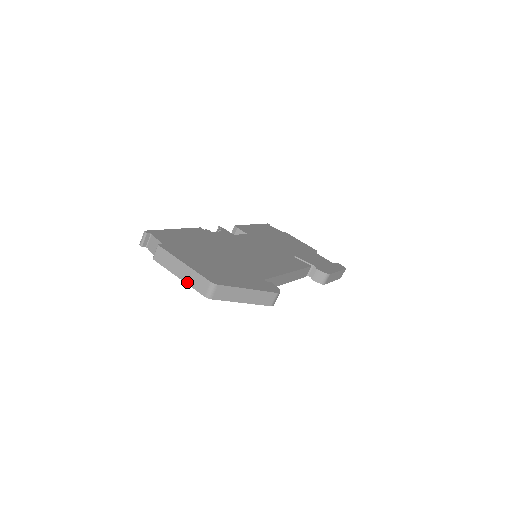
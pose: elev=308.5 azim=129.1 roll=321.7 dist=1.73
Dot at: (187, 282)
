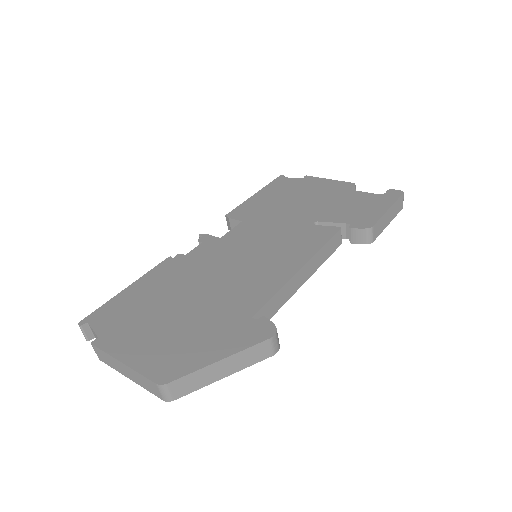
Dot at: (139, 384)
